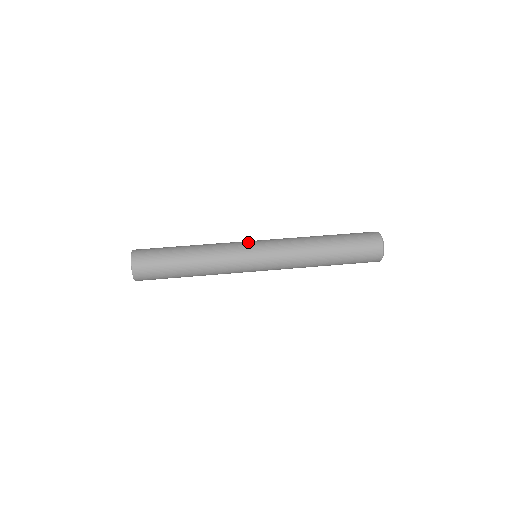
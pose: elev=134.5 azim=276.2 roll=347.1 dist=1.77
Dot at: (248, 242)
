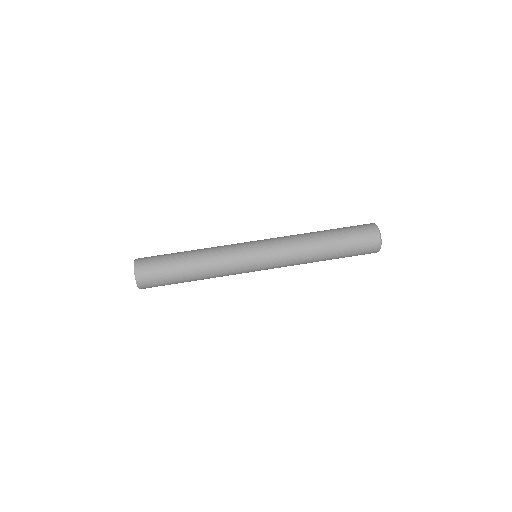
Dot at: (248, 250)
